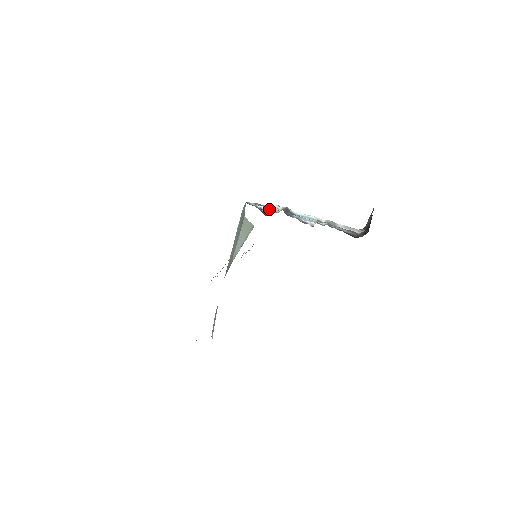
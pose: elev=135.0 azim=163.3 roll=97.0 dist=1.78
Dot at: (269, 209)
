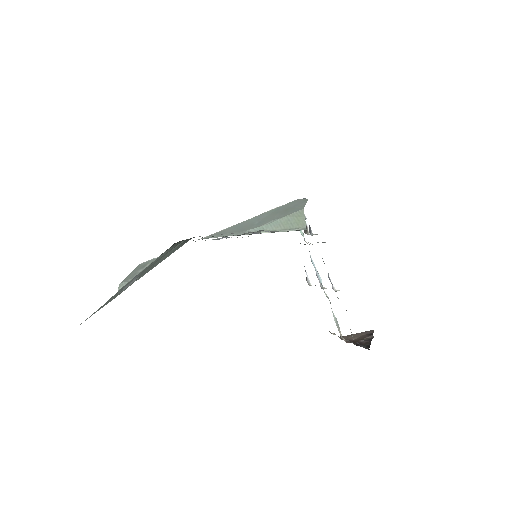
Dot at: occluded
